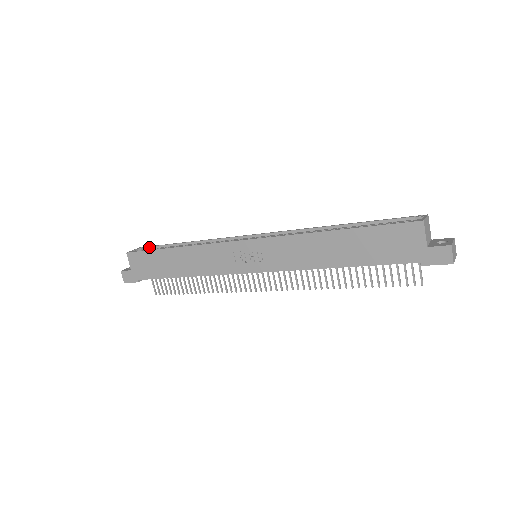
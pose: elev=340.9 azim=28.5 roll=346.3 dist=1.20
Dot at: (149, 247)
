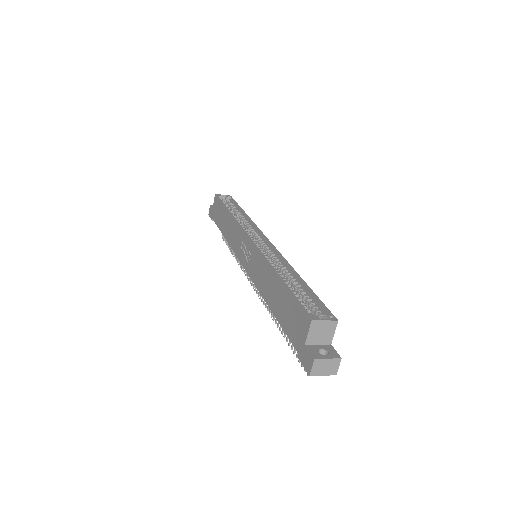
Dot at: (232, 199)
